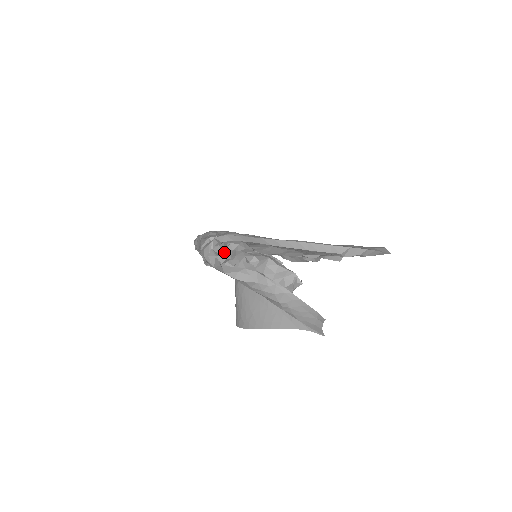
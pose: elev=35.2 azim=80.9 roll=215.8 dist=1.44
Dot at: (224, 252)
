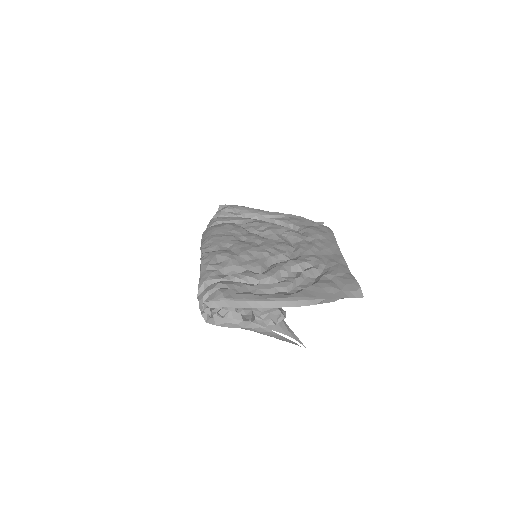
Dot at: occluded
